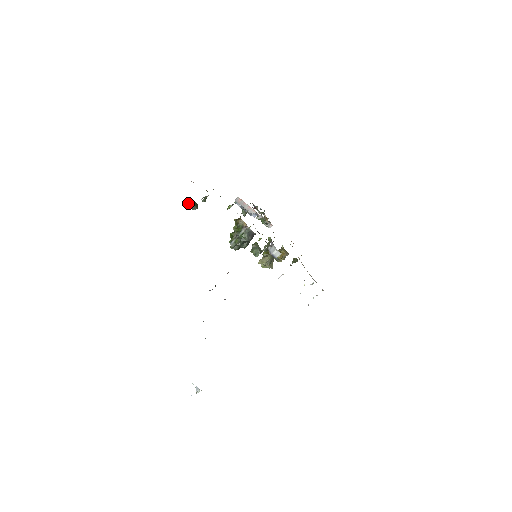
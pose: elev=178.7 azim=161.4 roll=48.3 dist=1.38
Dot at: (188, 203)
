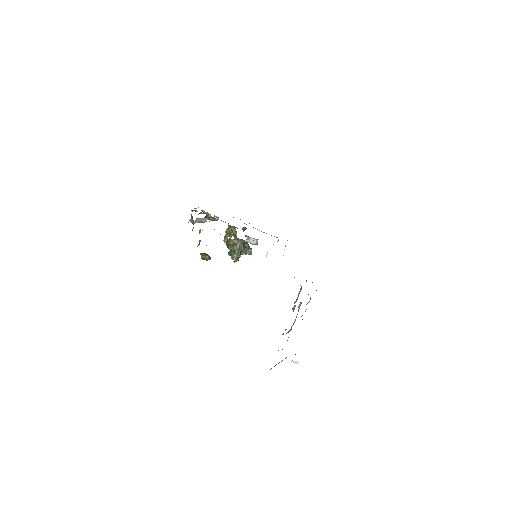
Dot at: (201, 258)
